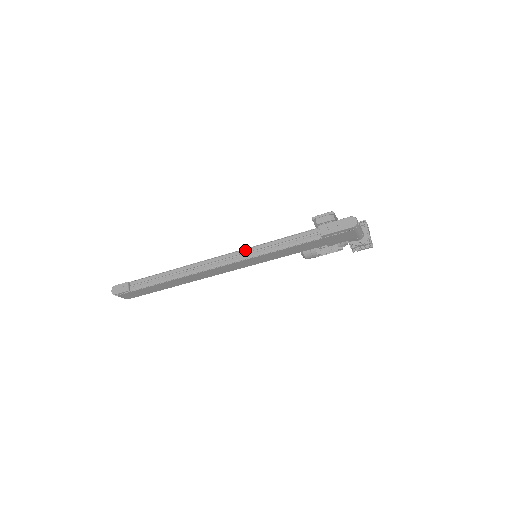
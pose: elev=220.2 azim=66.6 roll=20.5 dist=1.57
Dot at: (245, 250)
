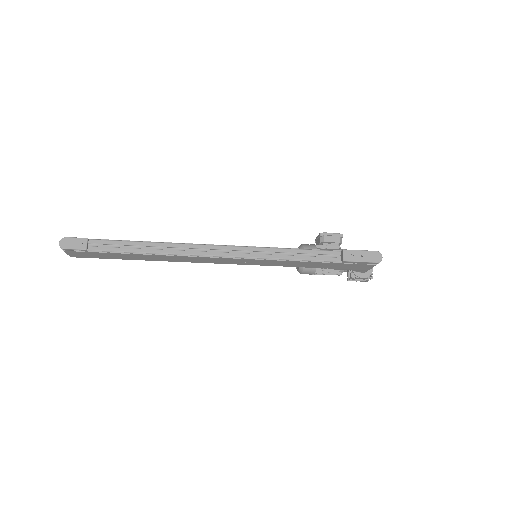
Dot at: (254, 248)
